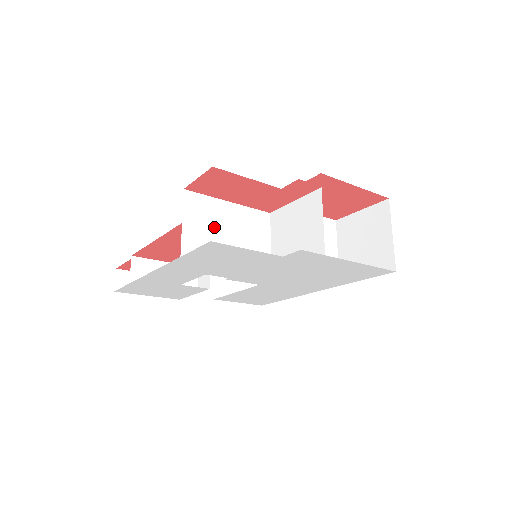
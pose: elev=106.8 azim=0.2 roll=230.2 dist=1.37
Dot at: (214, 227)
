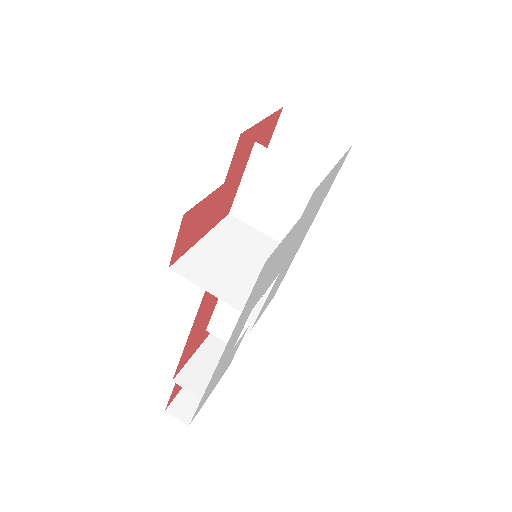
Dot at: (222, 266)
